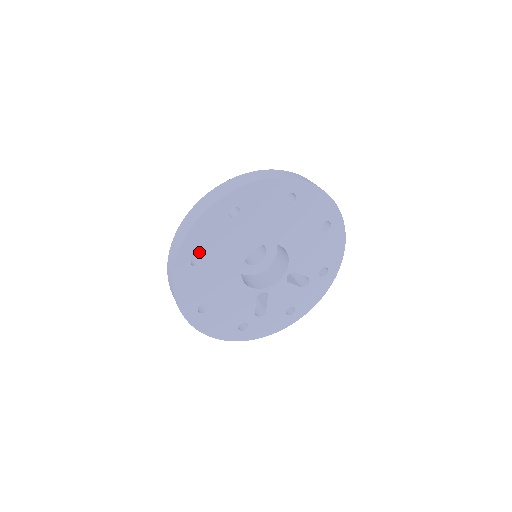
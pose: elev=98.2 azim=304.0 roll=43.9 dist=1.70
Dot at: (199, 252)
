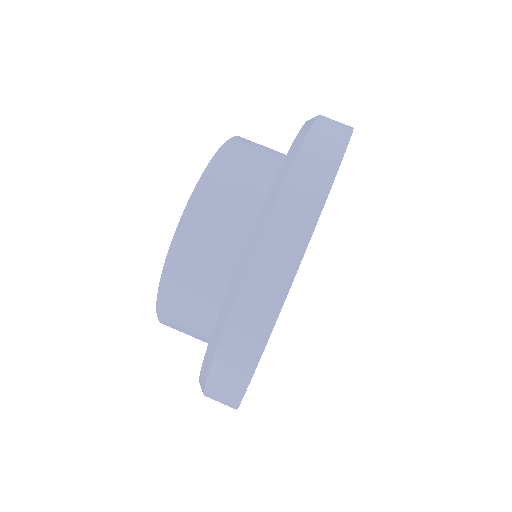
Dot at: occluded
